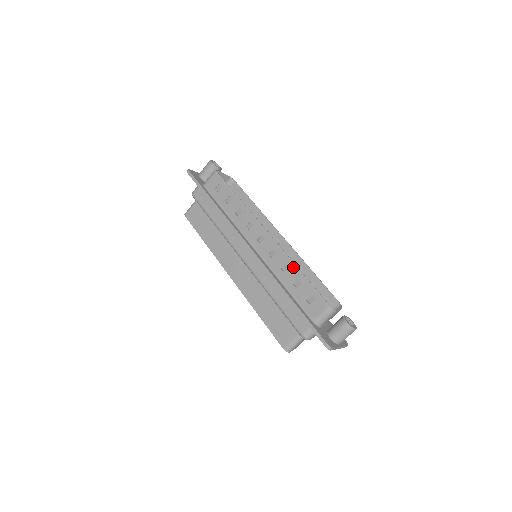
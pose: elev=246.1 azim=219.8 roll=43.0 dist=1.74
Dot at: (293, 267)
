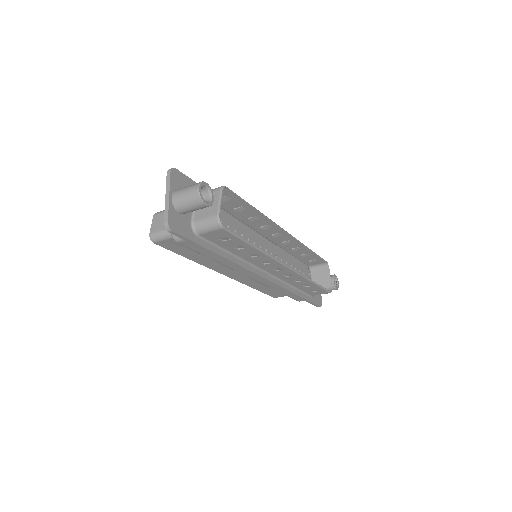
Dot at: (308, 282)
